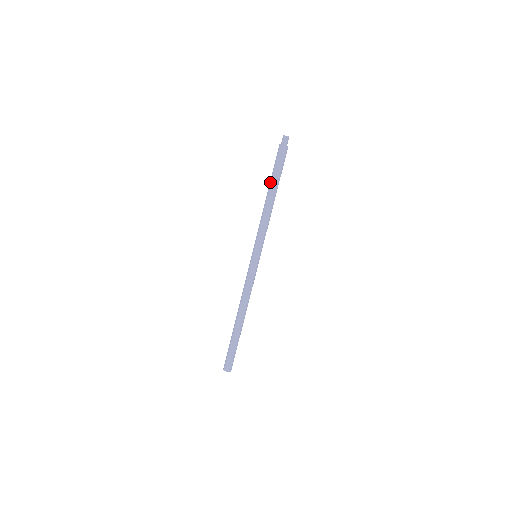
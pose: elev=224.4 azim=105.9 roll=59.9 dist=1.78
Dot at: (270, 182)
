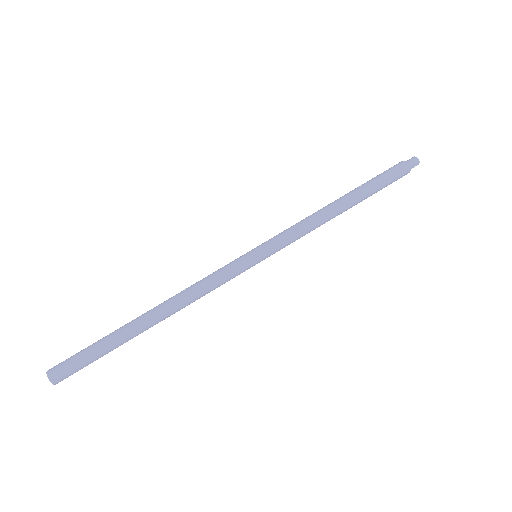
Dot at: (357, 188)
